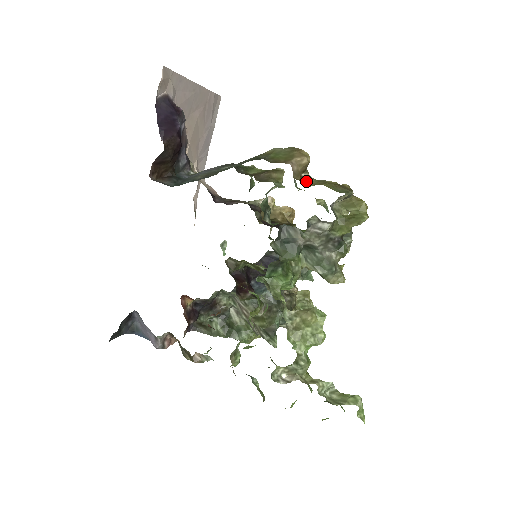
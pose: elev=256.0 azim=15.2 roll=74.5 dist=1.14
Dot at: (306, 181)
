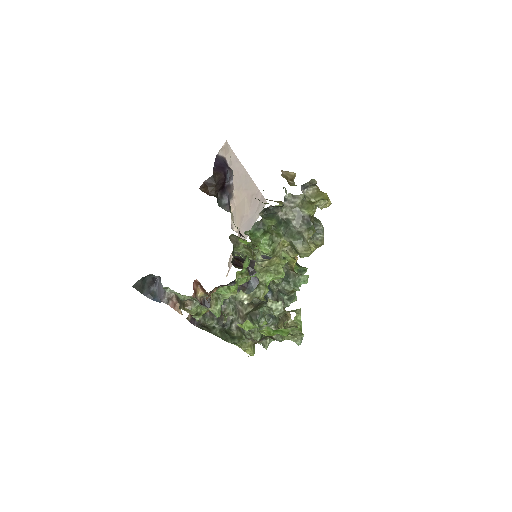
Dot at: (291, 185)
